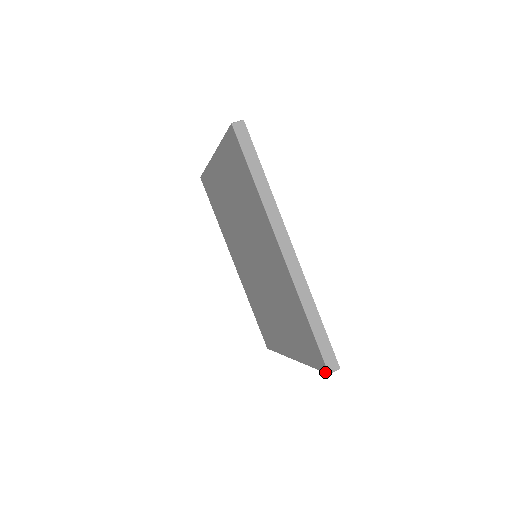
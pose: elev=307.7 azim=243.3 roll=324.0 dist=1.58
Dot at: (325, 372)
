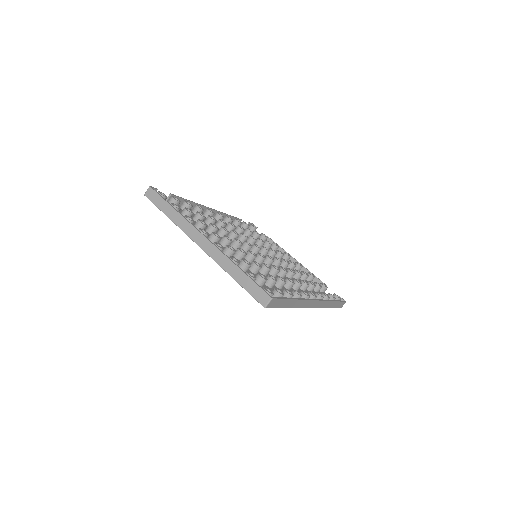
Dot at: occluded
